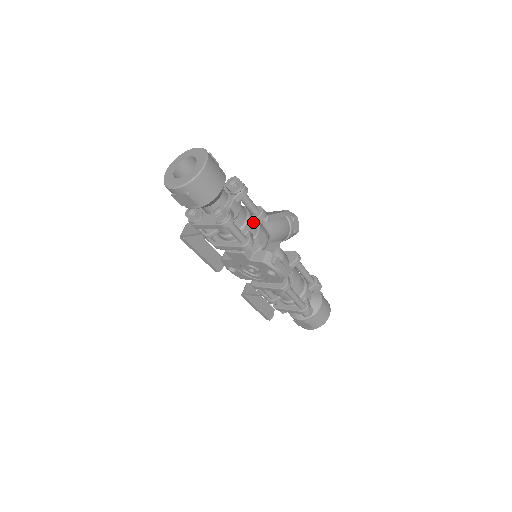
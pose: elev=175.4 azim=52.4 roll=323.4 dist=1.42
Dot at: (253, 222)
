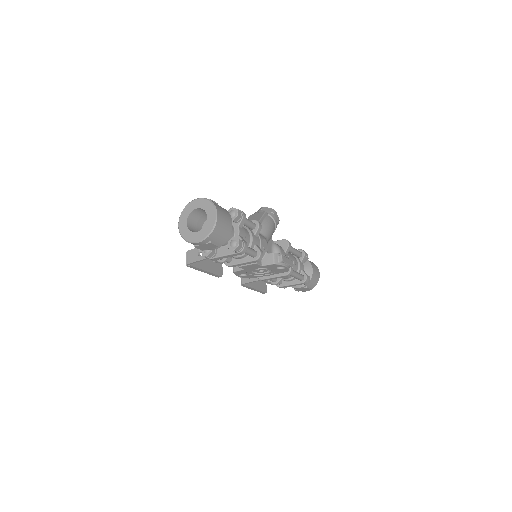
Dot at: (255, 236)
